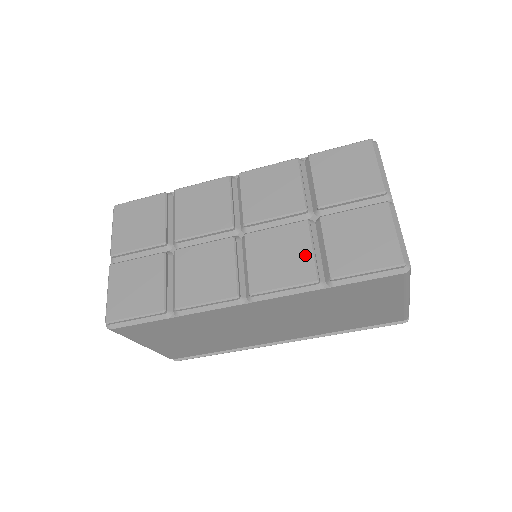
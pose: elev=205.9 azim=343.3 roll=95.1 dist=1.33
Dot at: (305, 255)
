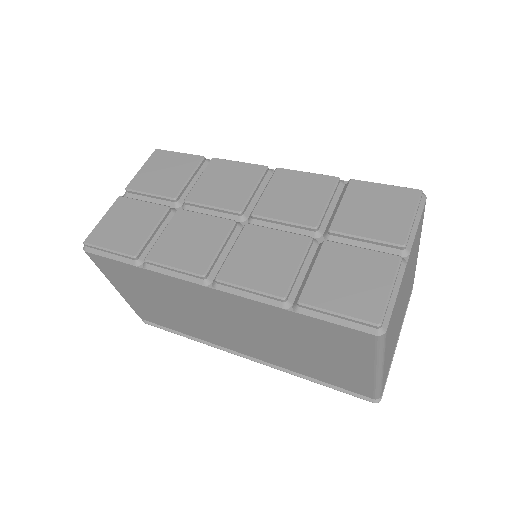
Dot at: (288, 268)
